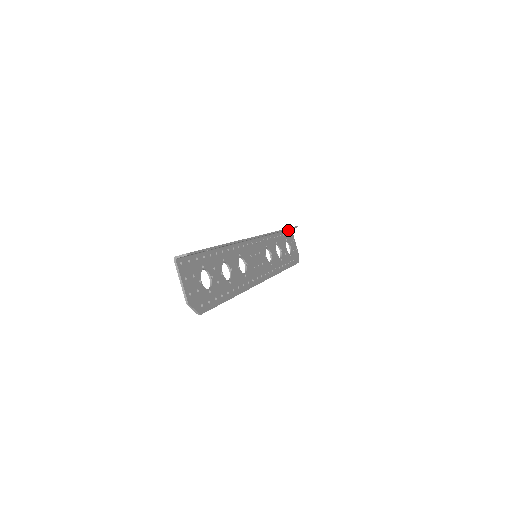
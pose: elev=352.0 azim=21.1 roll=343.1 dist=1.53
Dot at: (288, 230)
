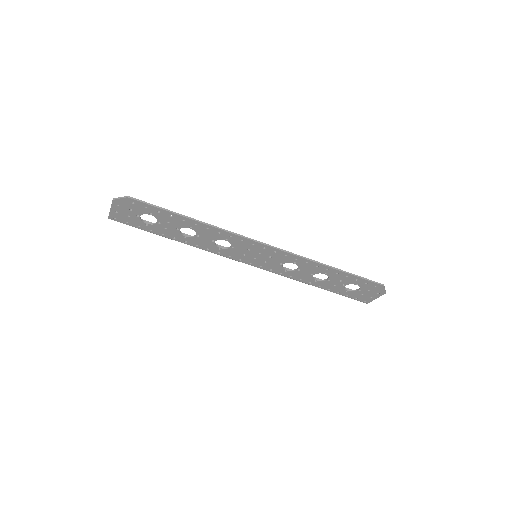
Dot at: (356, 299)
